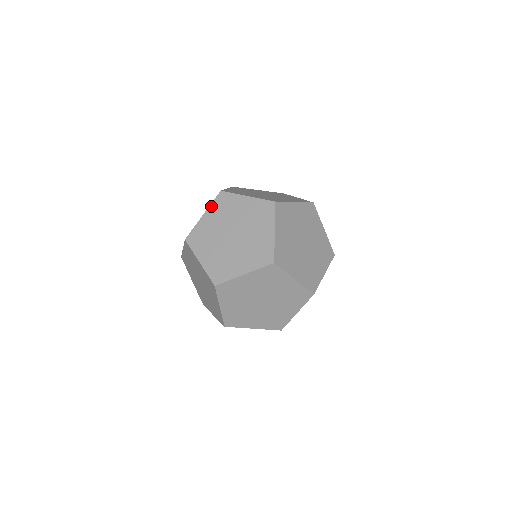
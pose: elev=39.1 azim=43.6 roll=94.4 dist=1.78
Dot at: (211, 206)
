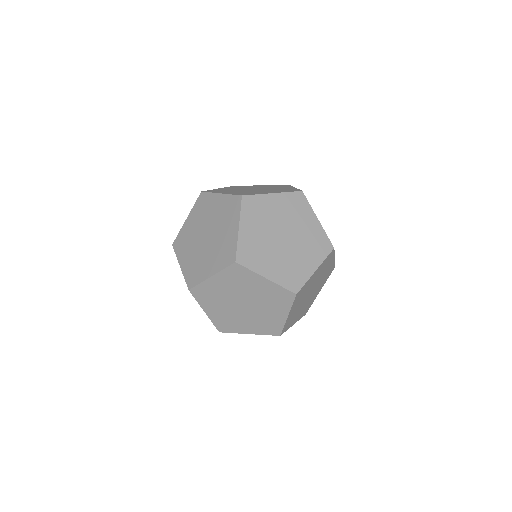
Dot at: (227, 187)
